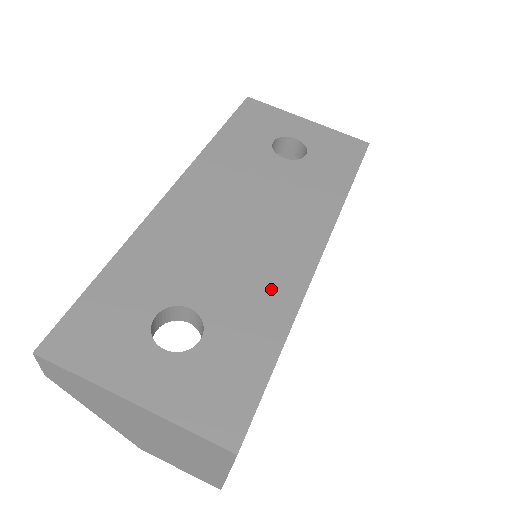
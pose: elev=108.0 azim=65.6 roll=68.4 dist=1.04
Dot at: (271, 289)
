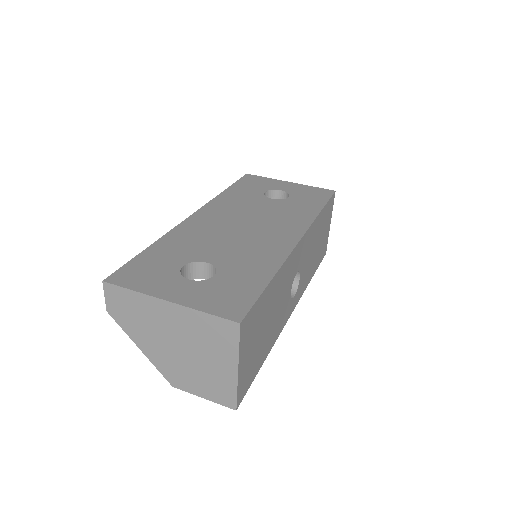
Dot at: (264, 254)
